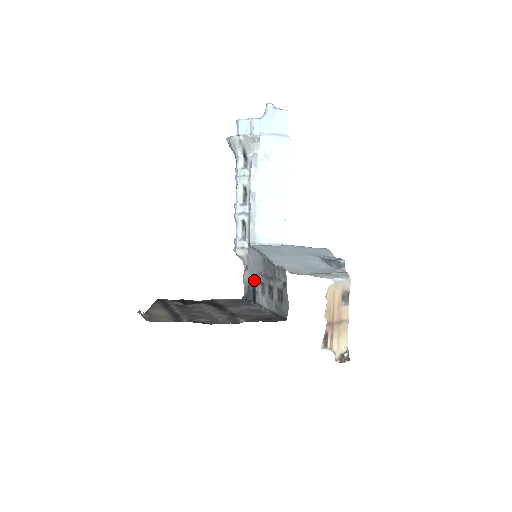
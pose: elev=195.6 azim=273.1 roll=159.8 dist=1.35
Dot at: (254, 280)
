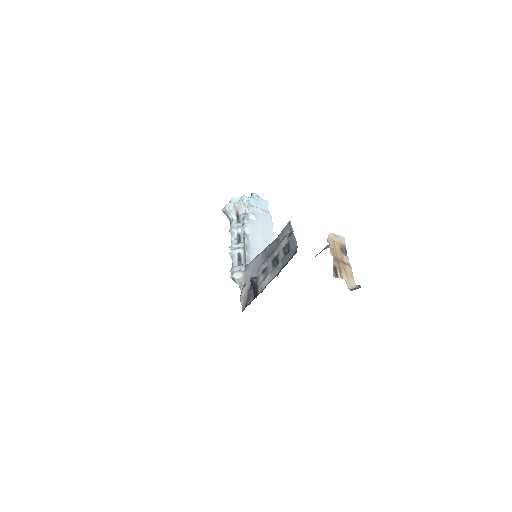
Dot at: (255, 277)
